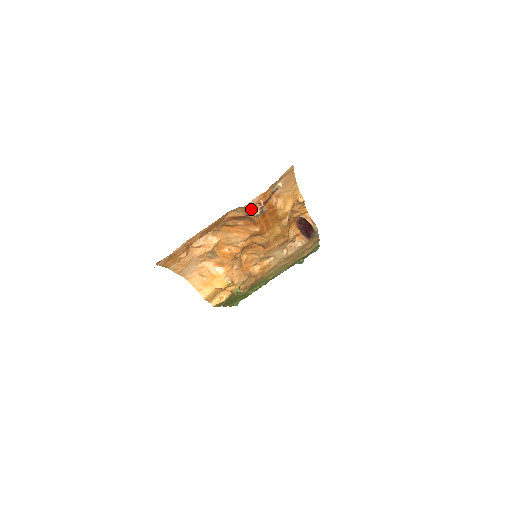
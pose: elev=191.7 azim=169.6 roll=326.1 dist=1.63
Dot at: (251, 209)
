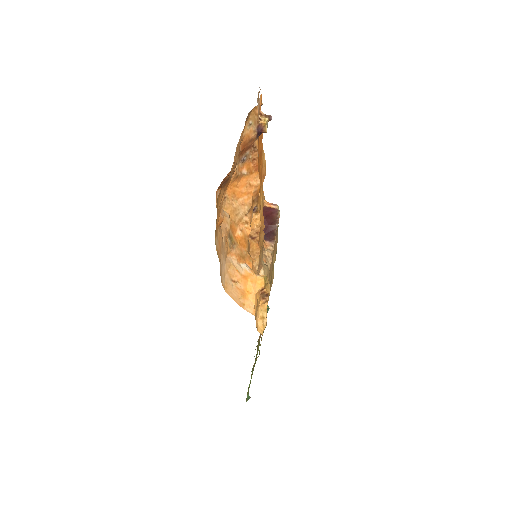
Dot at: (258, 120)
